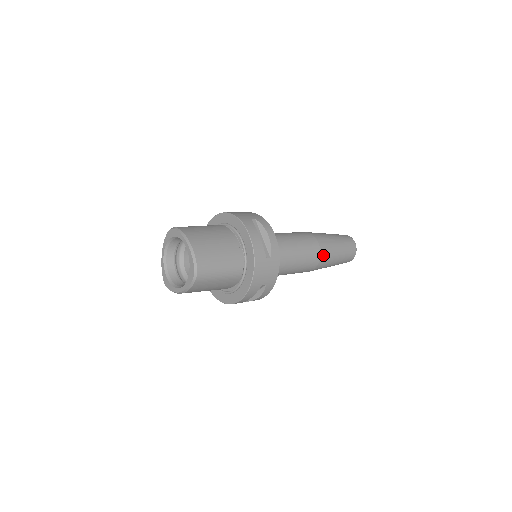
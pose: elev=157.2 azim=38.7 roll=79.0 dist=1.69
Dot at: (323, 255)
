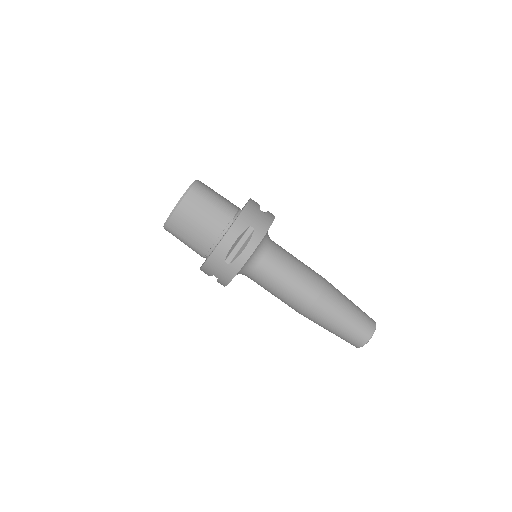
Dot at: (329, 288)
